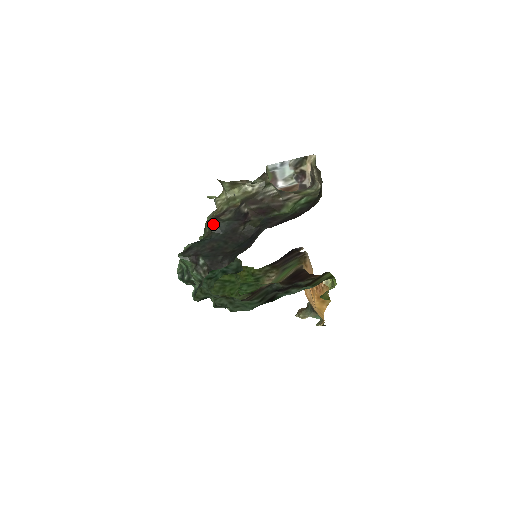
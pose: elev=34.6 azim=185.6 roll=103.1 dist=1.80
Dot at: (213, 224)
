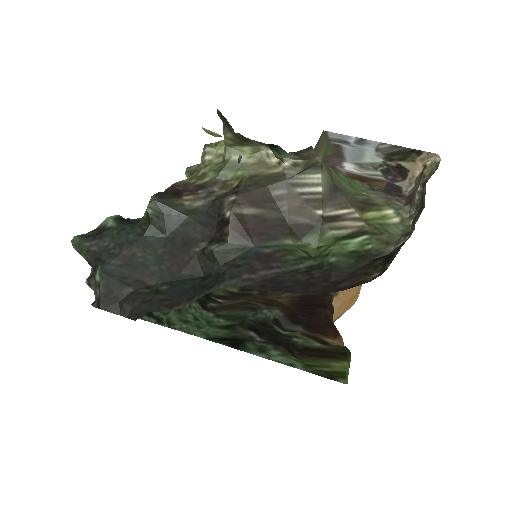
Dot at: (157, 210)
